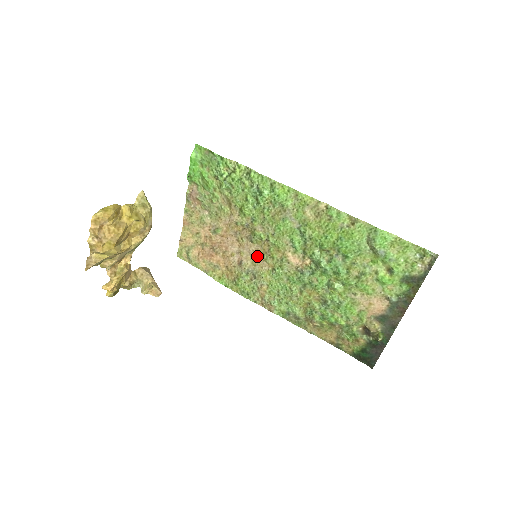
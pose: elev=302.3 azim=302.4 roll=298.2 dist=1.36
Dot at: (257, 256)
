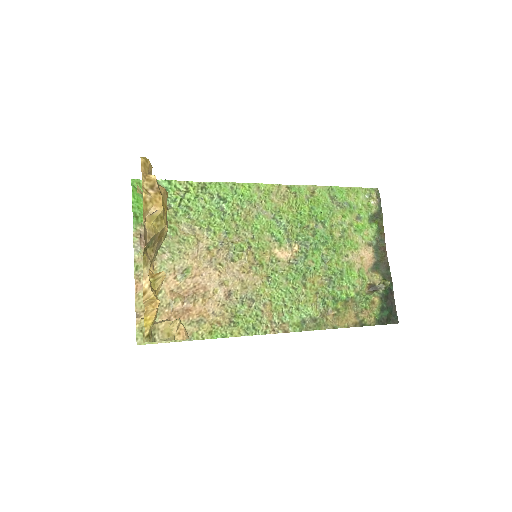
Dot at: (244, 274)
